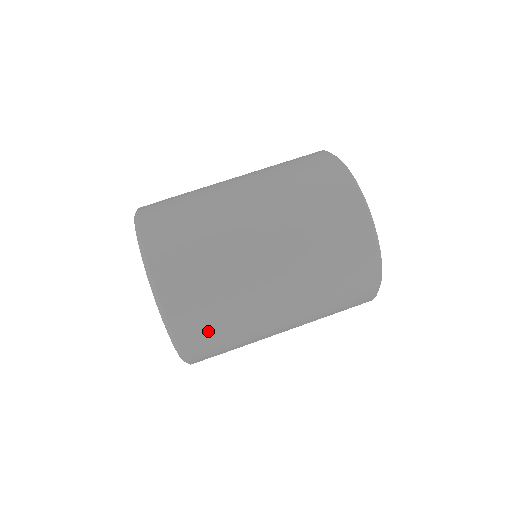
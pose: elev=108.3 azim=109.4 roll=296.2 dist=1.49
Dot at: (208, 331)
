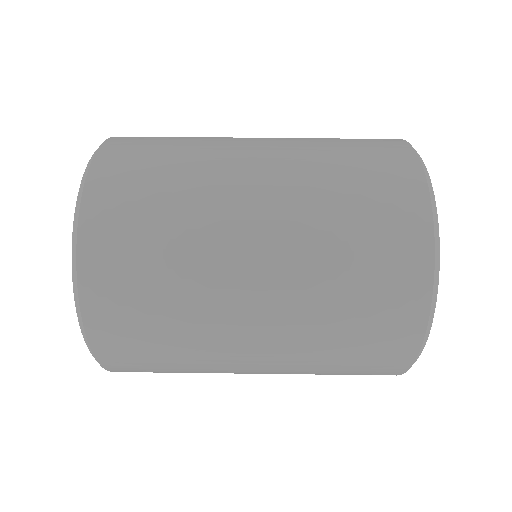
Dot at: (137, 340)
